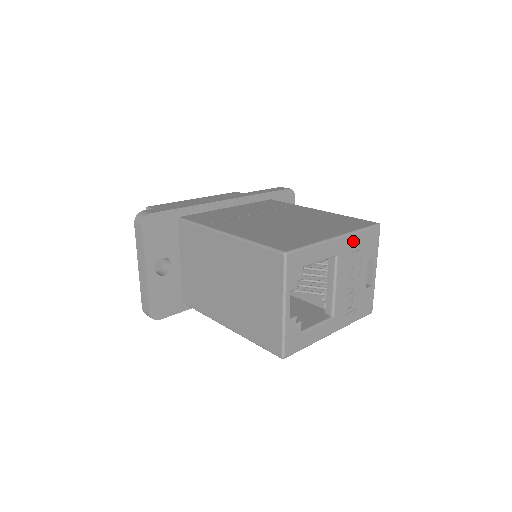
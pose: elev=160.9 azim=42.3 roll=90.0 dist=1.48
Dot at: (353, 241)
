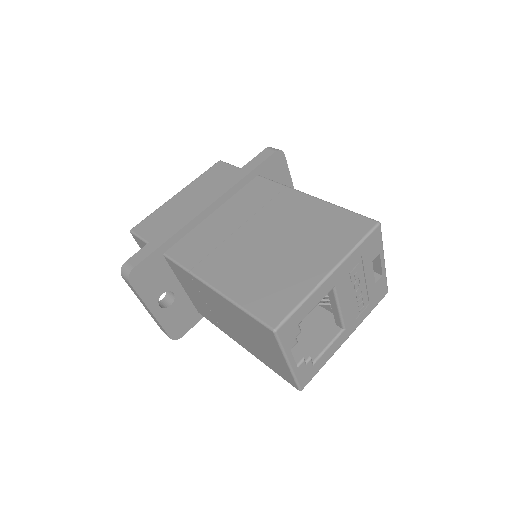
Dot at: (350, 262)
